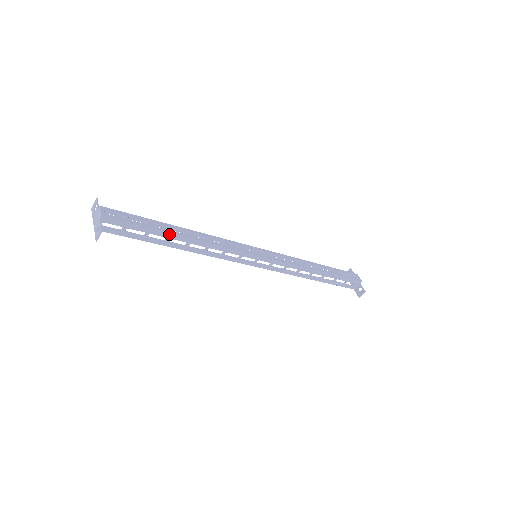
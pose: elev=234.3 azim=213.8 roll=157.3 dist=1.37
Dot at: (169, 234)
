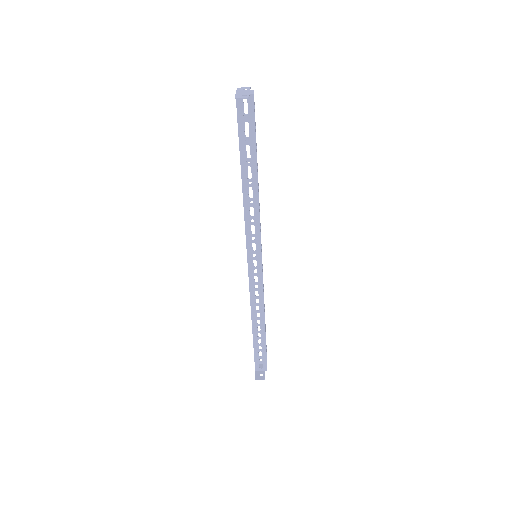
Dot at: (256, 162)
